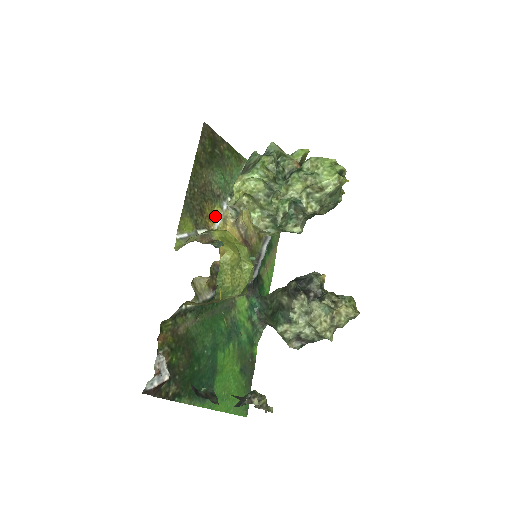
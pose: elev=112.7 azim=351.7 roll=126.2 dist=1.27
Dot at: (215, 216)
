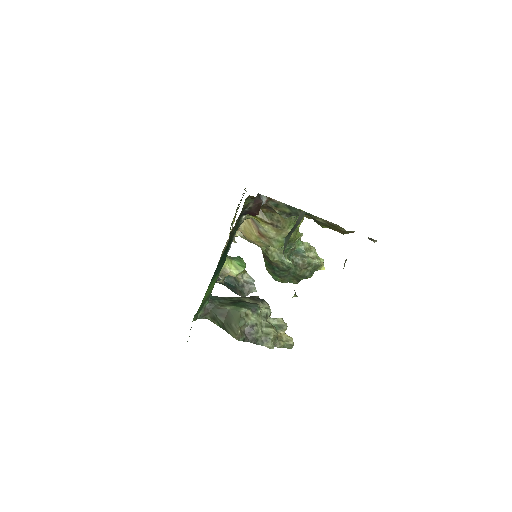
Dot at: occluded
